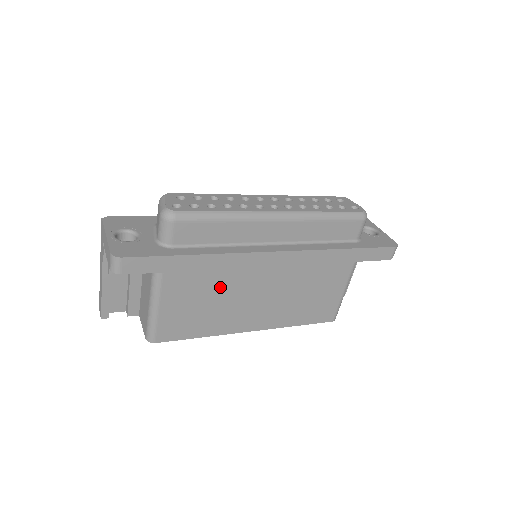
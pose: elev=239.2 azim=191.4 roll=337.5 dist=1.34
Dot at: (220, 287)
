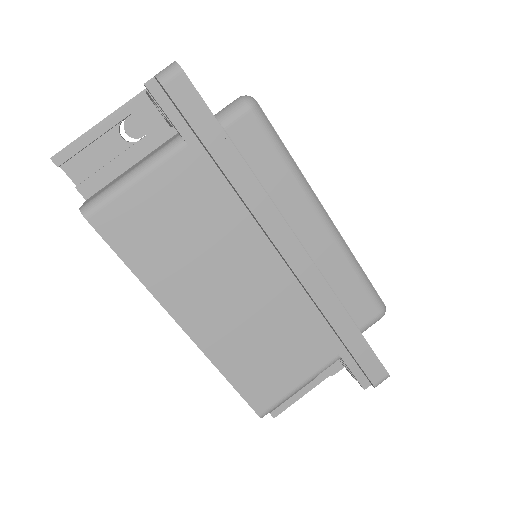
Dot at: (213, 230)
